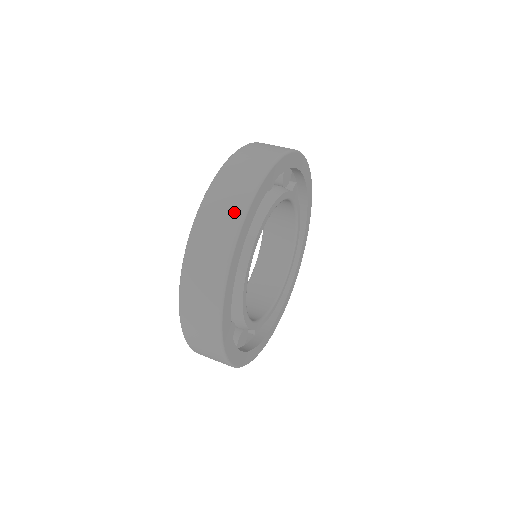
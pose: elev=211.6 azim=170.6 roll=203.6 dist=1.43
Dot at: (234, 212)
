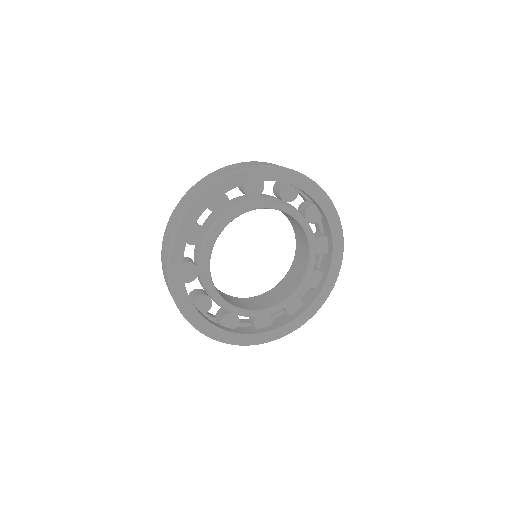
Dot at: (233, 170)
